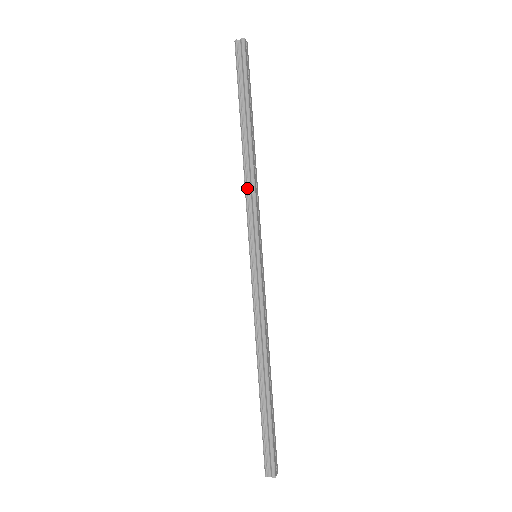
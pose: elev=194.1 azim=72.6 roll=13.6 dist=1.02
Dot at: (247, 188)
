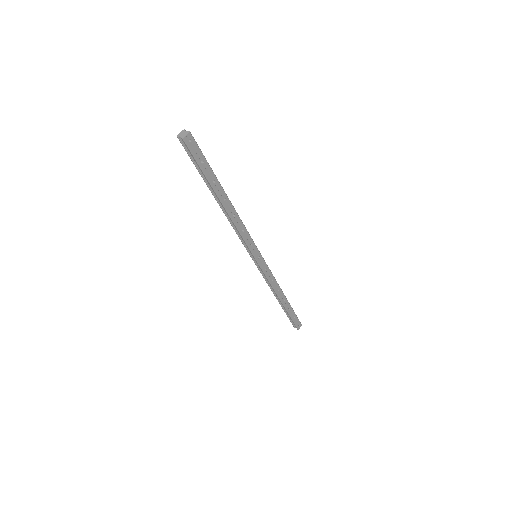
Dot at: (234, 228)
